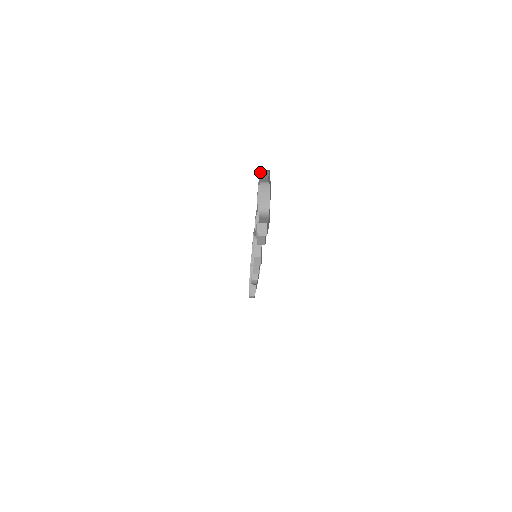
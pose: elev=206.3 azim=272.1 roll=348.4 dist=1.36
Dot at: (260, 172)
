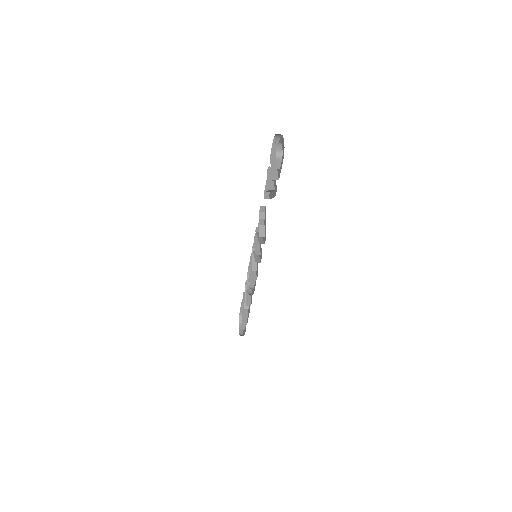
Dot at: (273, 141)
